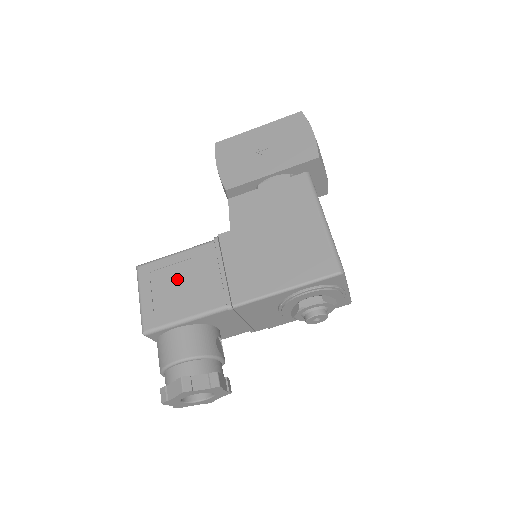
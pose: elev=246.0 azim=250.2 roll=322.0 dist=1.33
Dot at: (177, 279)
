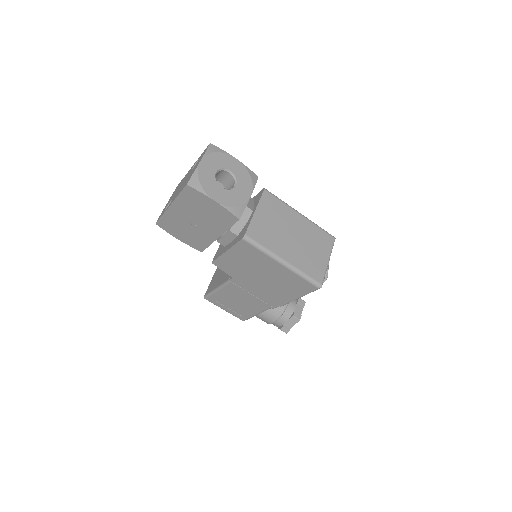
Dot at: (232, 301)
